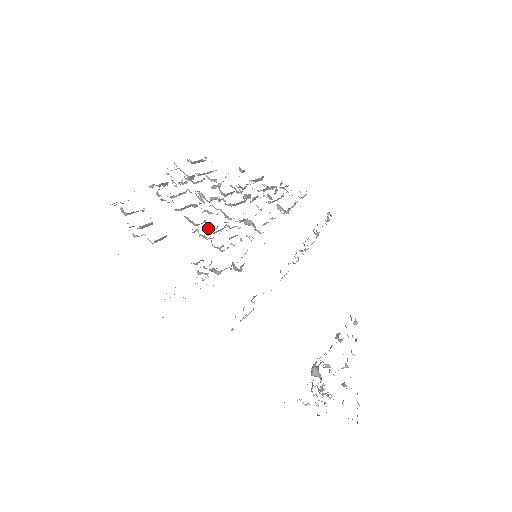
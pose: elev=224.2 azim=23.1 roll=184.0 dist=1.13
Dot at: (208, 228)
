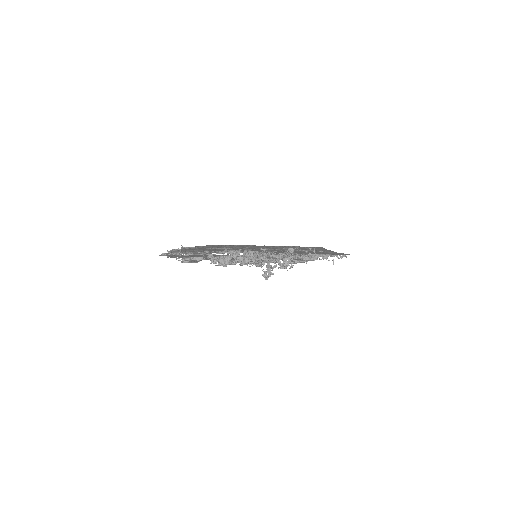
Dot at: (235, 261)
